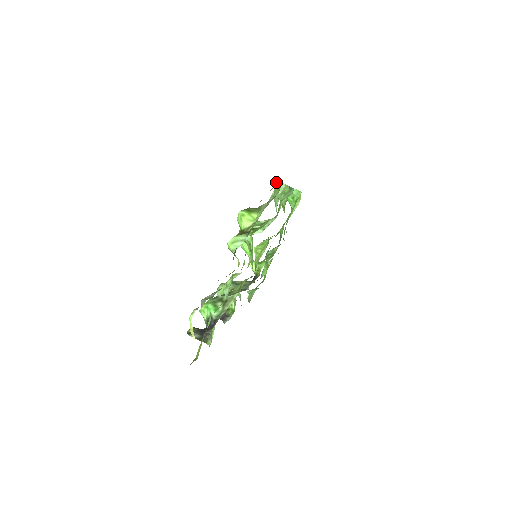
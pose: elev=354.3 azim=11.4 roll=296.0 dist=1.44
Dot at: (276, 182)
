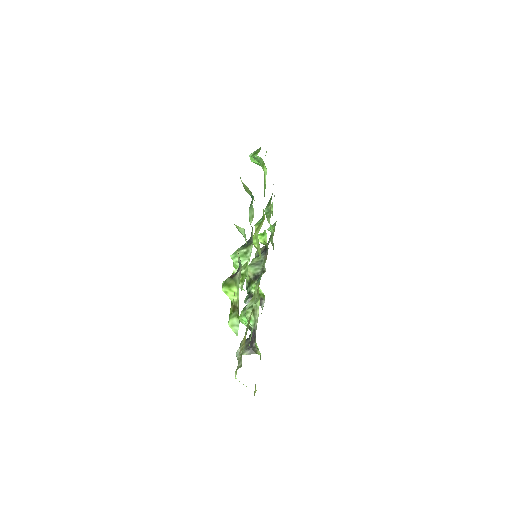
Dot at: occluded
